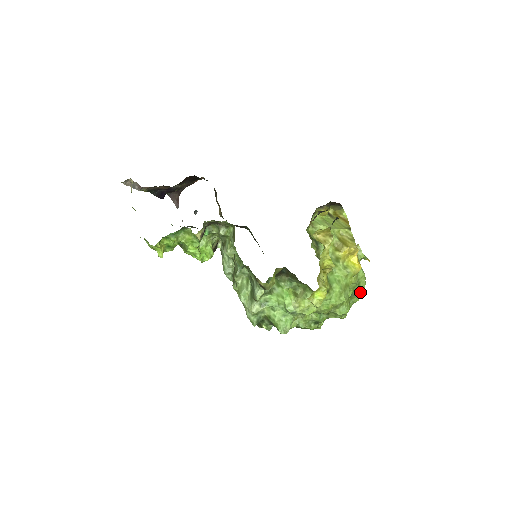
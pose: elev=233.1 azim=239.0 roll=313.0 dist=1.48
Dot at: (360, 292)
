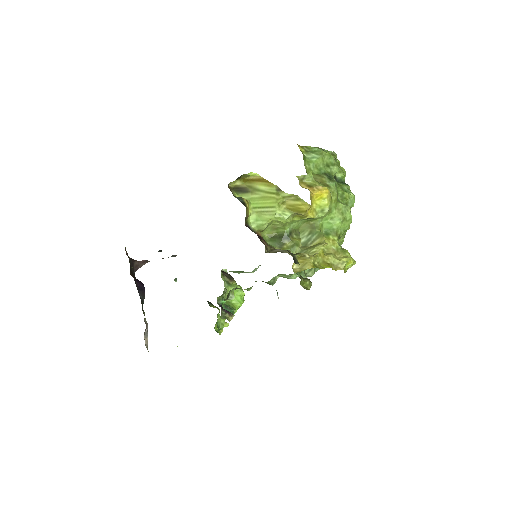
Dot at: (335, 164)
